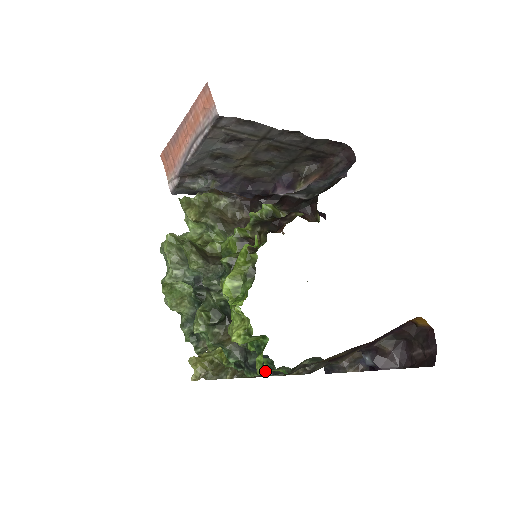
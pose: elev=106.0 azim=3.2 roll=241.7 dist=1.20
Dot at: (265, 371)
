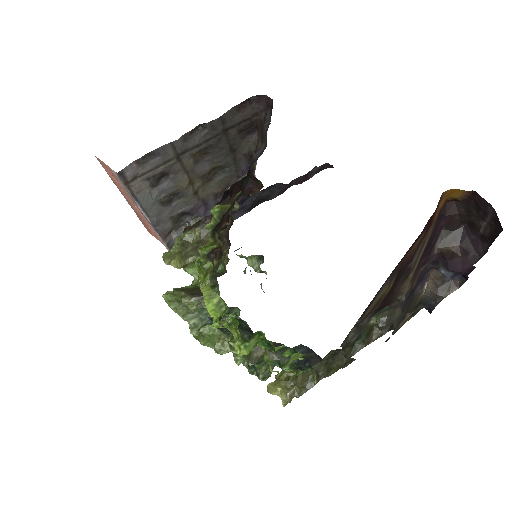
Dot at: (312, 360)
